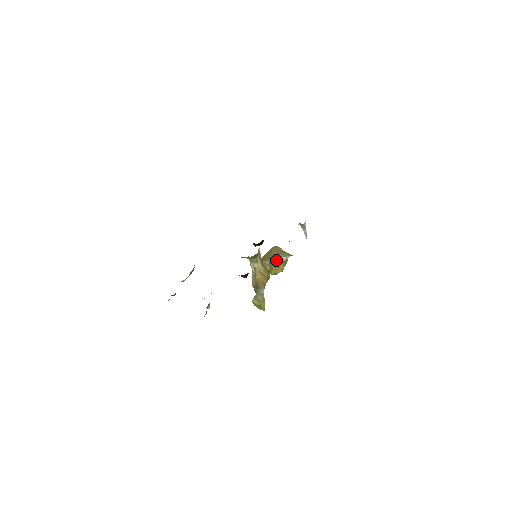
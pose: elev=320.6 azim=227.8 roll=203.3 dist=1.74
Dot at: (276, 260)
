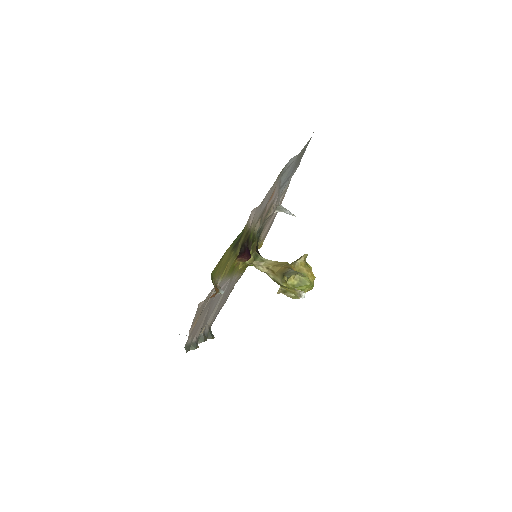
Dot at: (295, 269)
